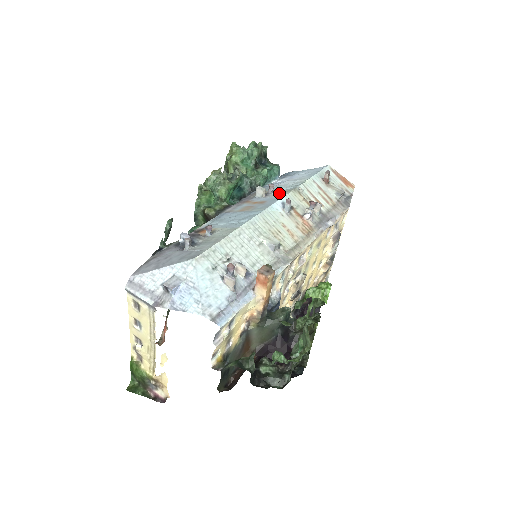
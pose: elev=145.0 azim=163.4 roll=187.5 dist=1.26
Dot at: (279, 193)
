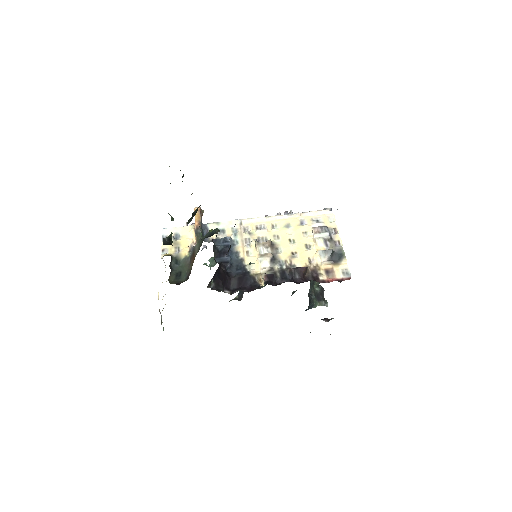
Dot at: occluded
